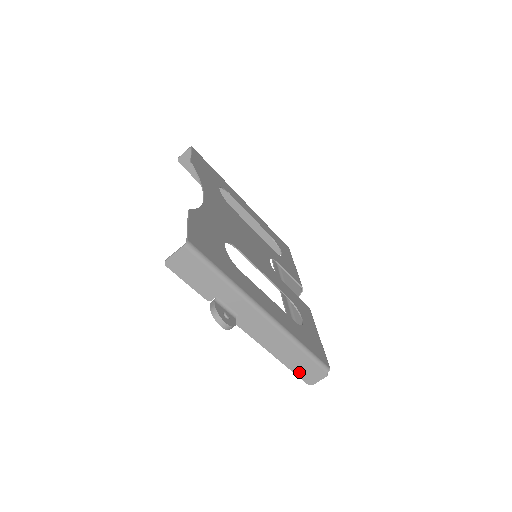
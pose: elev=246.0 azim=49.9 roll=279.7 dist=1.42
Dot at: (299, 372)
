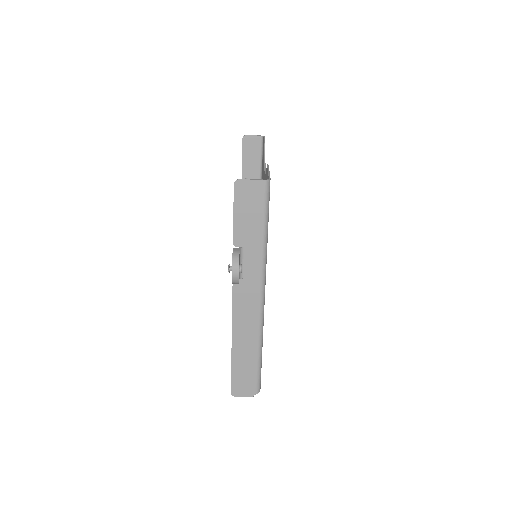
Dot at: (236, 374)
